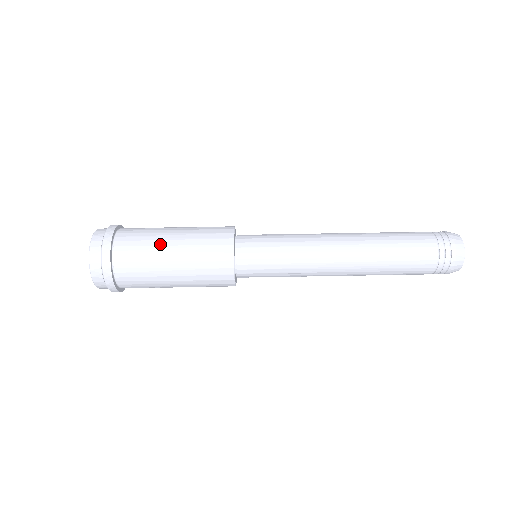
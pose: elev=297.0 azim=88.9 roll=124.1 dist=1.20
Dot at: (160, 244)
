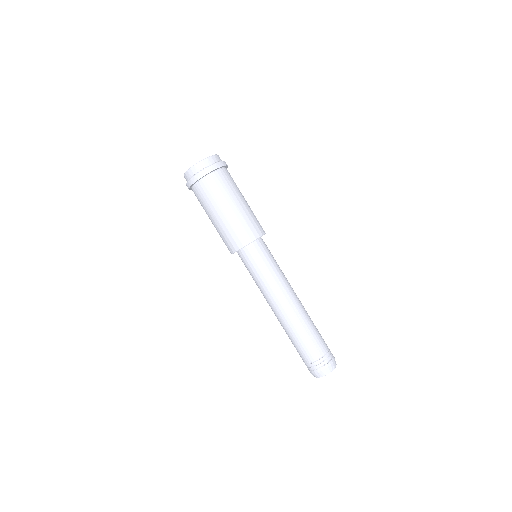
Dot at: (224, 202)
